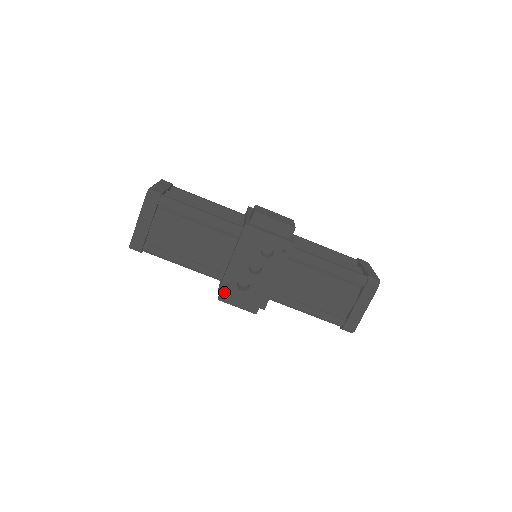
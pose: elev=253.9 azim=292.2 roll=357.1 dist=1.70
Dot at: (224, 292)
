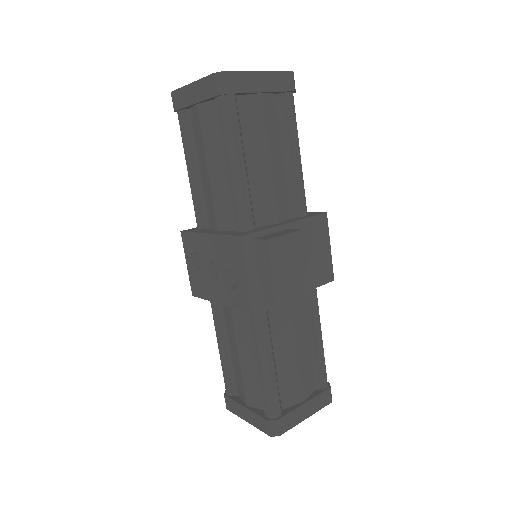
Dot at: (184, 239)
